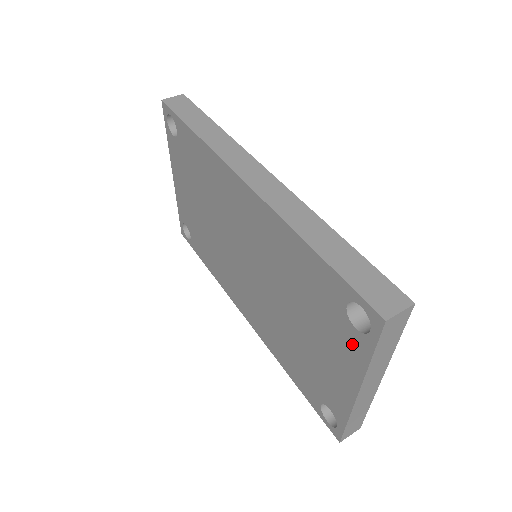
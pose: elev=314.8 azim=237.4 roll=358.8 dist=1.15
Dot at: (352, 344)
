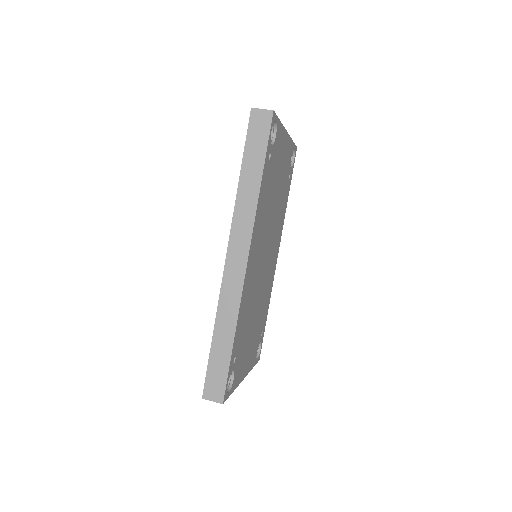
Dot at: occluded
